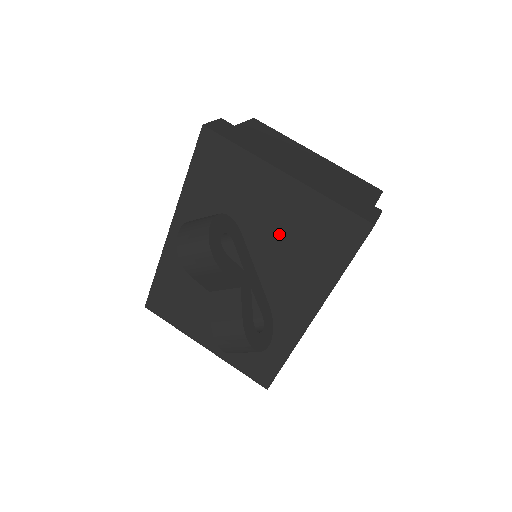
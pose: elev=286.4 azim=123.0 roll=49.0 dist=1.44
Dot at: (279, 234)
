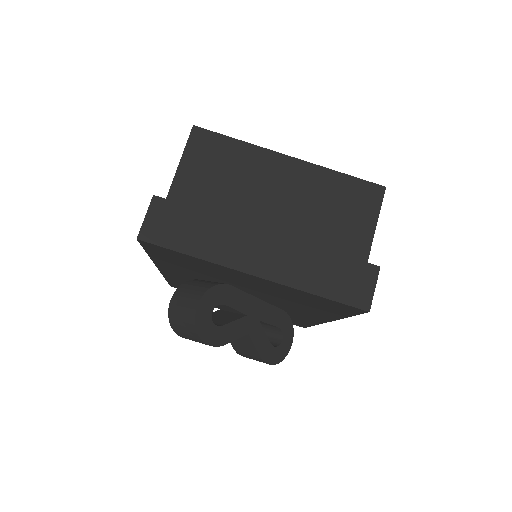
Dot at: (269, 293)
